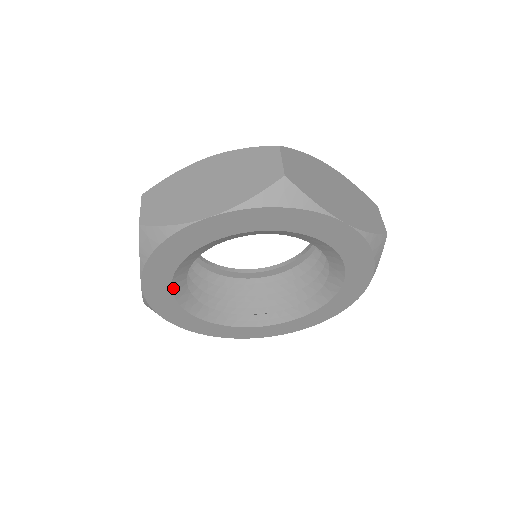
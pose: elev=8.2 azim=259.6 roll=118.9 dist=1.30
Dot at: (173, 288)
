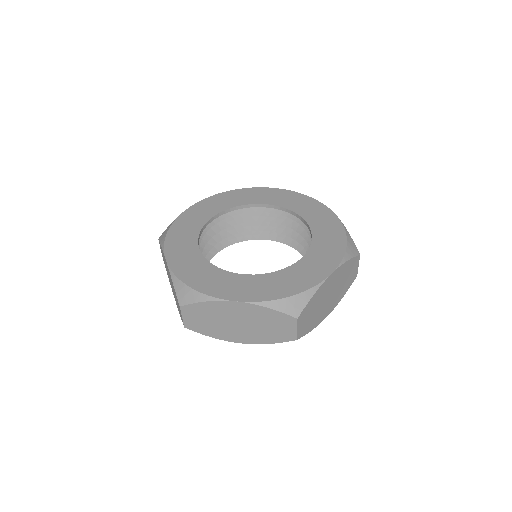
Dot at: occluded
